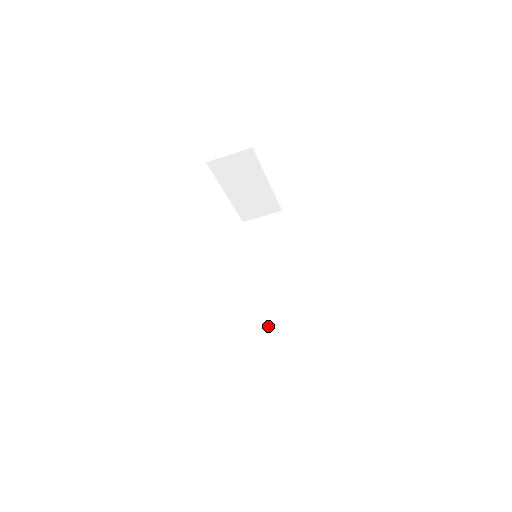
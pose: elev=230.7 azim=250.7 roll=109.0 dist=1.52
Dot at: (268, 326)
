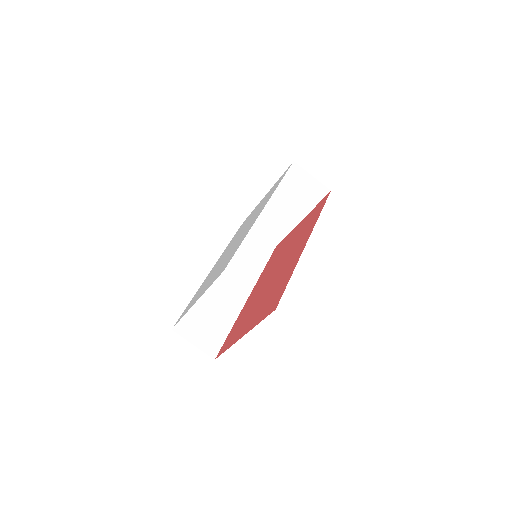
Dot at: (201, 310)
